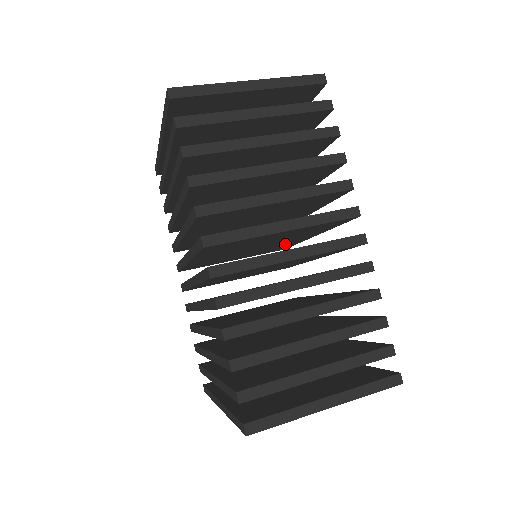
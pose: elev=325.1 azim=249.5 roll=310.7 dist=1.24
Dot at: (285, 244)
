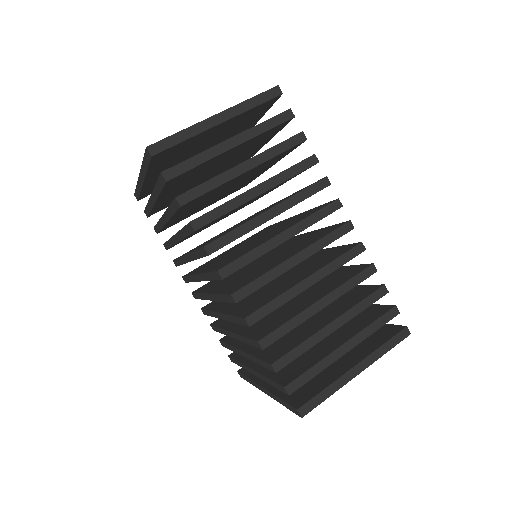
Dot at: occluded
